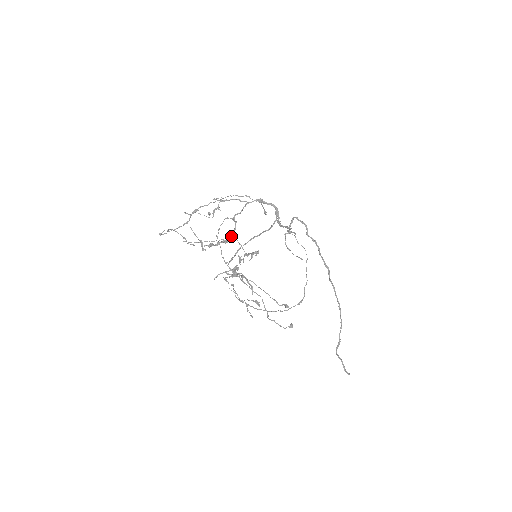
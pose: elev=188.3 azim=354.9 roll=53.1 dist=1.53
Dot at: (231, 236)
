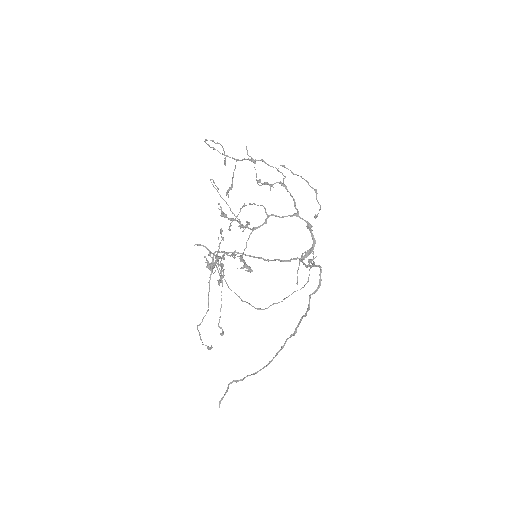
Dot at: occluded
